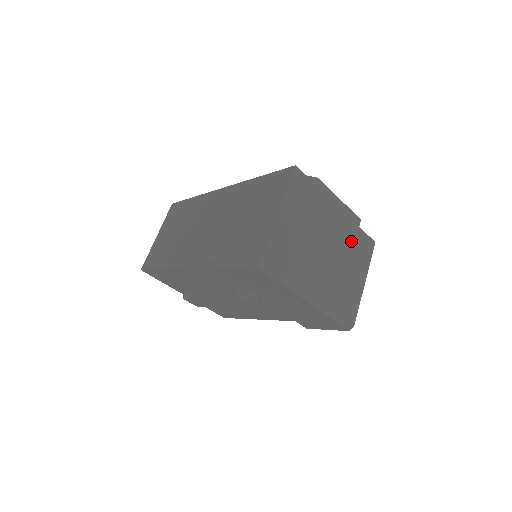
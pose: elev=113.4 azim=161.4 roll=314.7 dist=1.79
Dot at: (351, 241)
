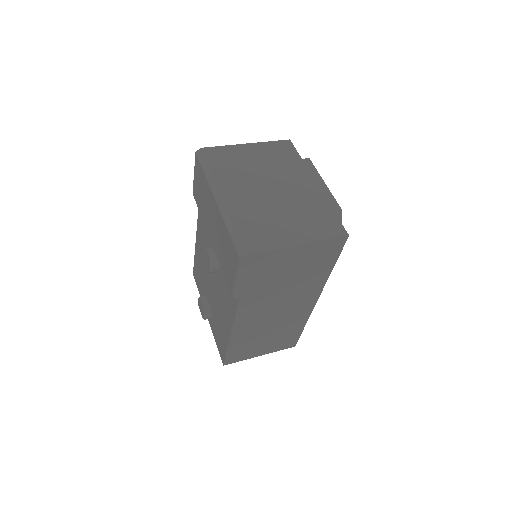
Dot at: (311, 209)
